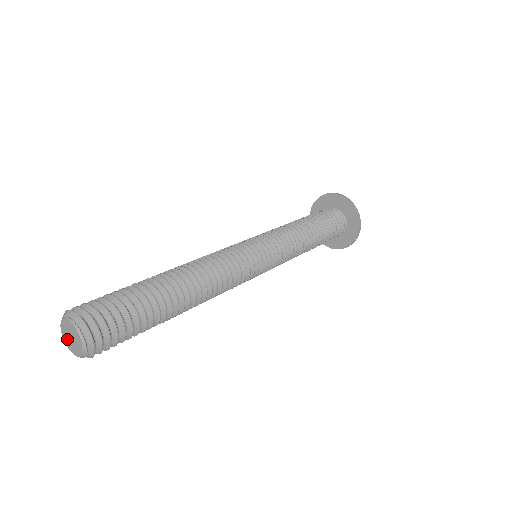
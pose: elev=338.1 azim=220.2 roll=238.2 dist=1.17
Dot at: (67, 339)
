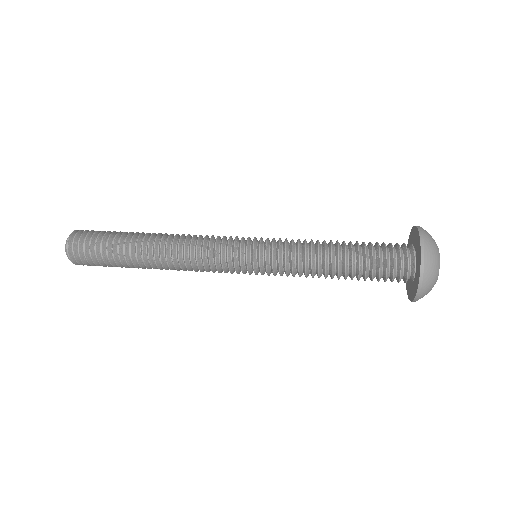
Dot at: occluded
